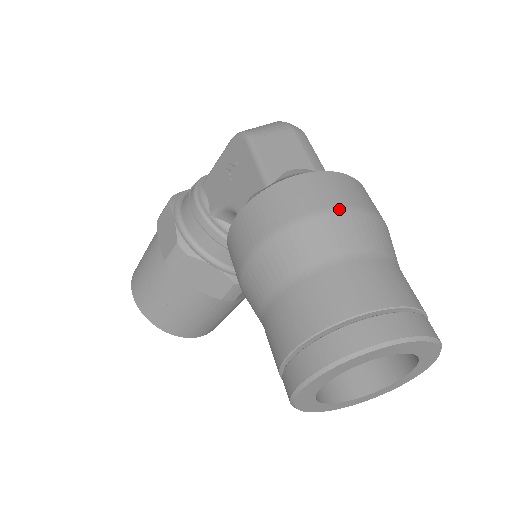
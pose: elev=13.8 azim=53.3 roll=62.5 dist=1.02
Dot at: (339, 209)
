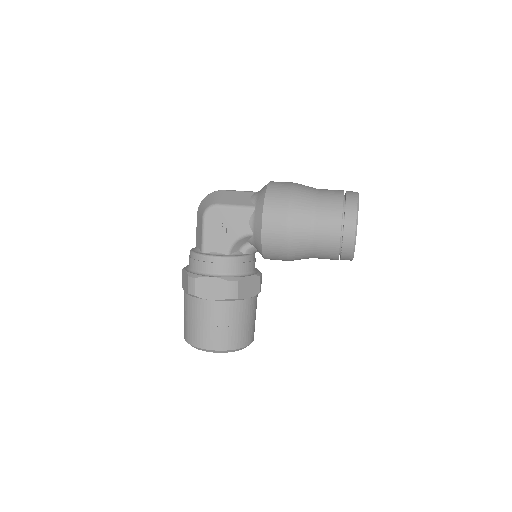
Dot at: (293, 186)
